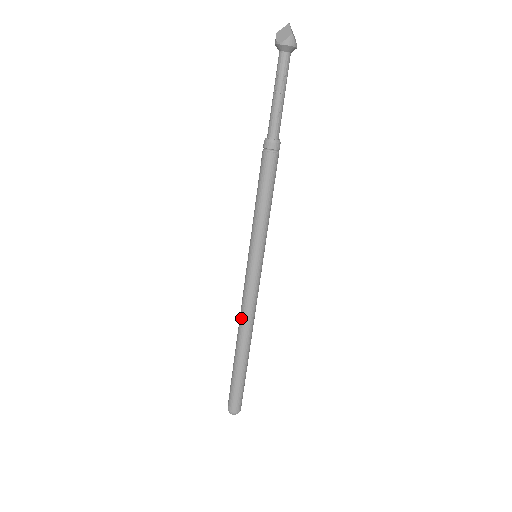
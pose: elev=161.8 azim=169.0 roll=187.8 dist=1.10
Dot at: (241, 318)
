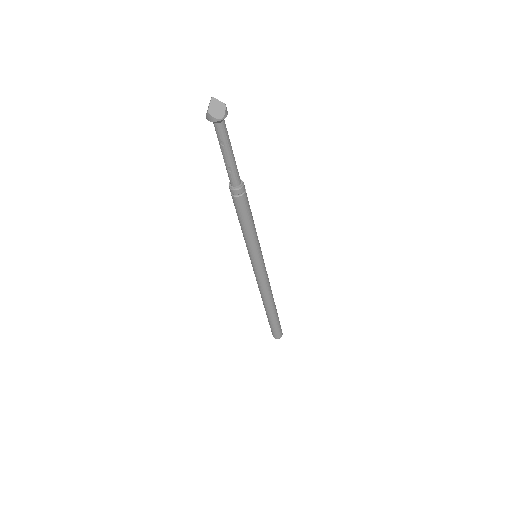
Dot at: occluded
